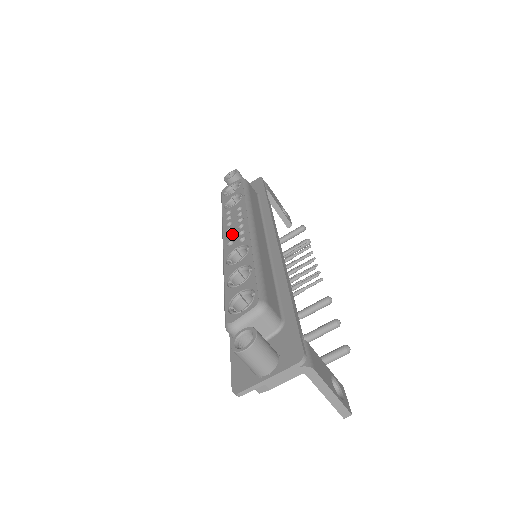
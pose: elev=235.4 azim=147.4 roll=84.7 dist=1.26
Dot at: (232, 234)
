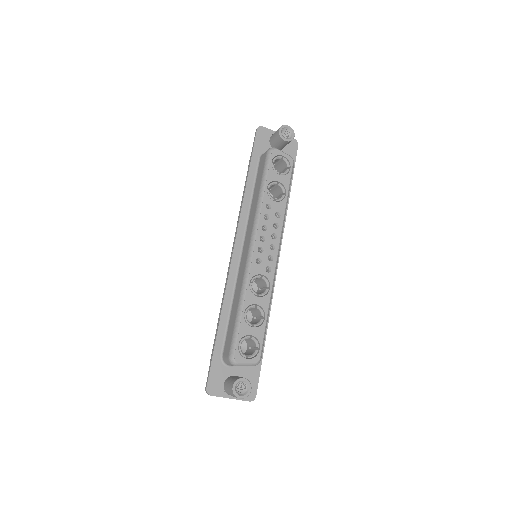
Dot at: (263, 248)
